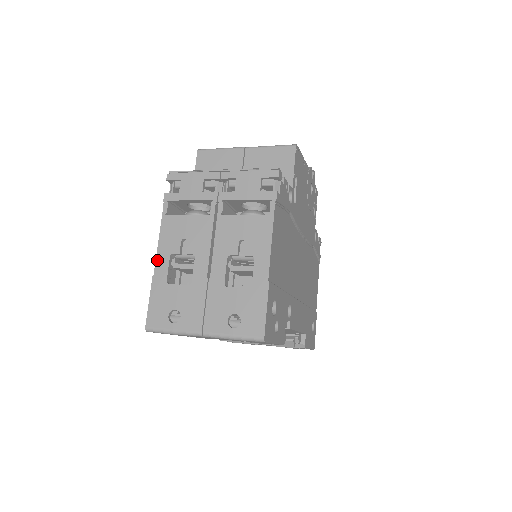
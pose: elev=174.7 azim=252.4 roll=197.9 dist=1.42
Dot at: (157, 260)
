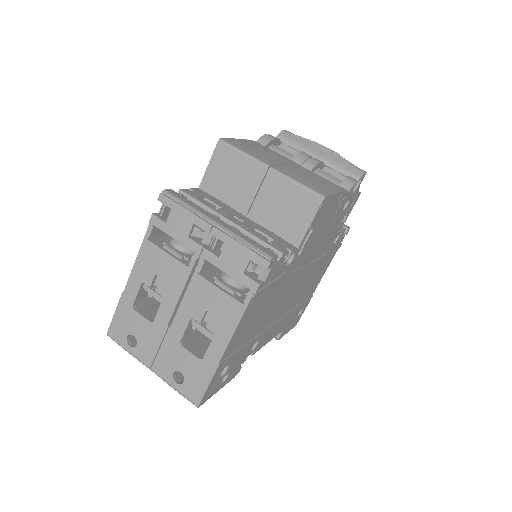
Dot at: (129, 280)
